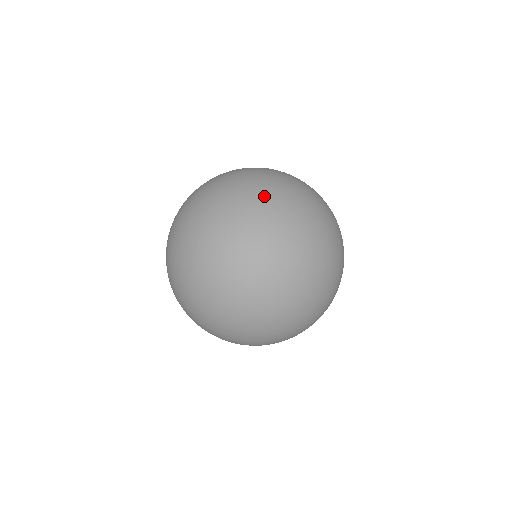
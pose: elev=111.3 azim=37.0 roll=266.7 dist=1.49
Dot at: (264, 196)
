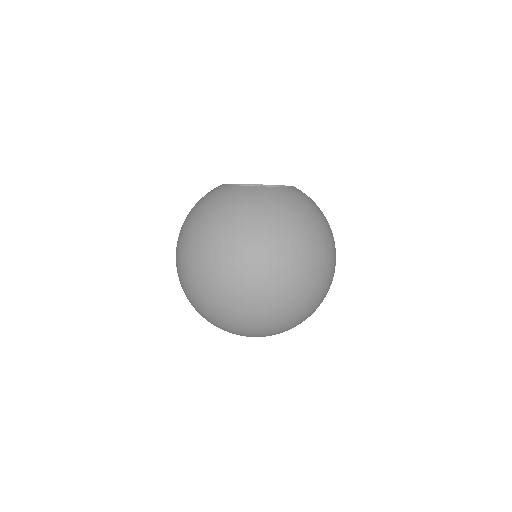
Dot at: (240, 258)
